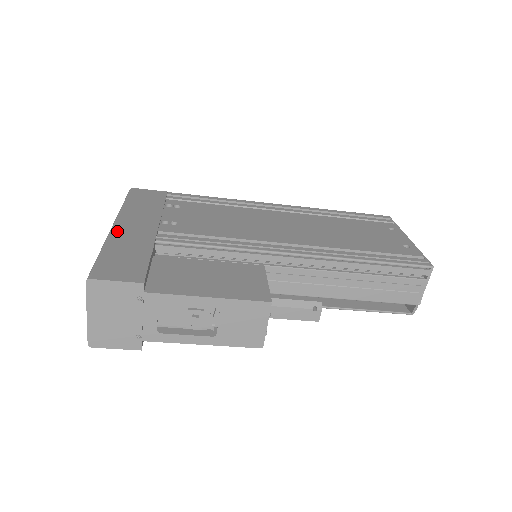
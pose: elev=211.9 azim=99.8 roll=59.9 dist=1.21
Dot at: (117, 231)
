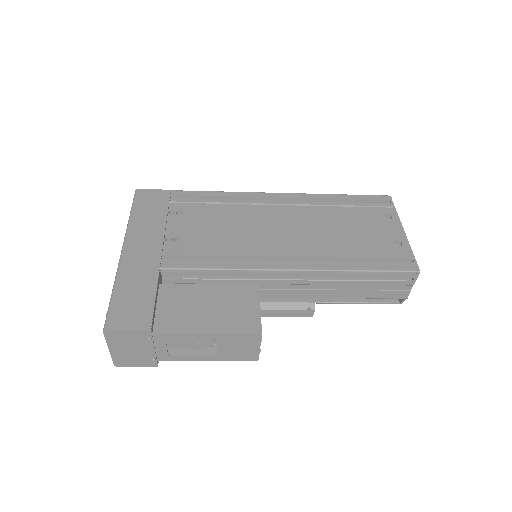
Dot at: (126, 260)
